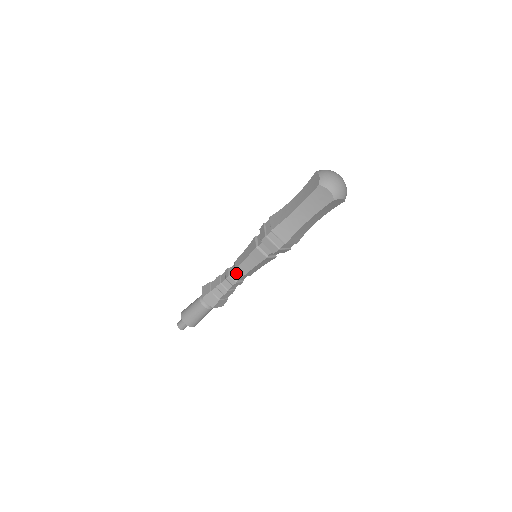
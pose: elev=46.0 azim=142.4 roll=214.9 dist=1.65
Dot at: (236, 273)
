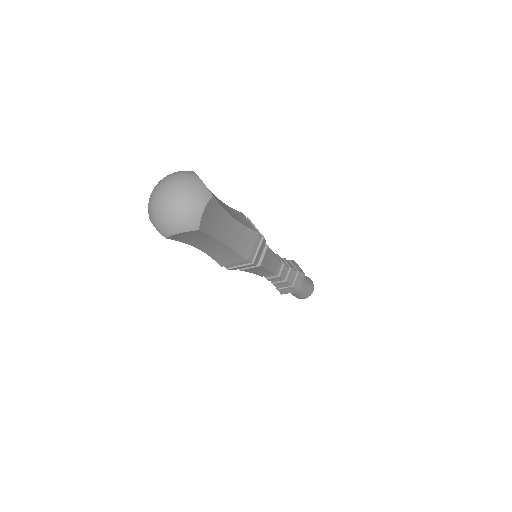
Dot at: occluded
